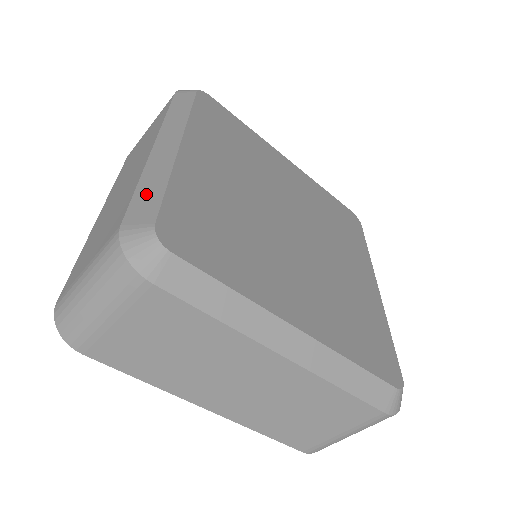
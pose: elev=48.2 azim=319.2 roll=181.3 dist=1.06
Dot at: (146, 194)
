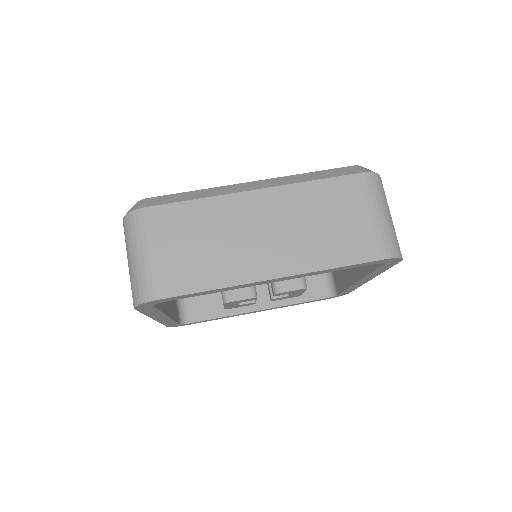
Dot at: occluded
